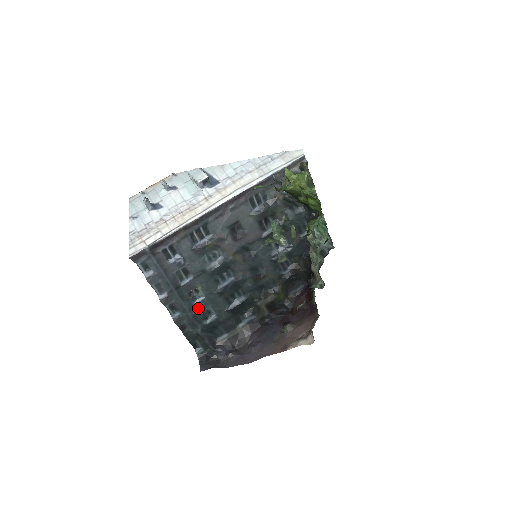
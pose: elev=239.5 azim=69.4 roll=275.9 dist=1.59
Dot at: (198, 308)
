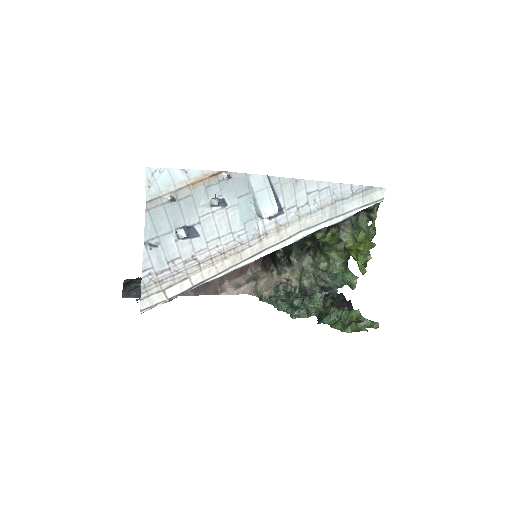
Dot at: occluded
